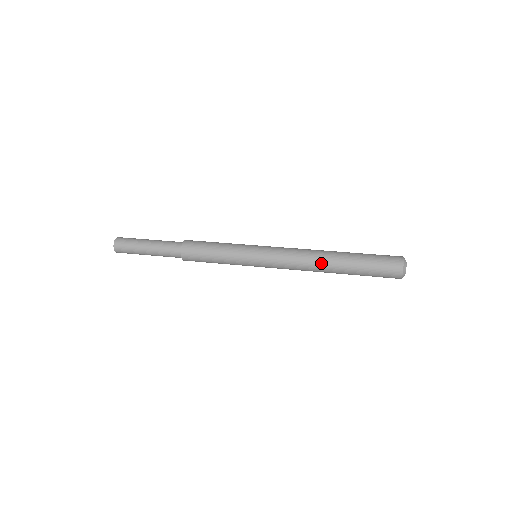
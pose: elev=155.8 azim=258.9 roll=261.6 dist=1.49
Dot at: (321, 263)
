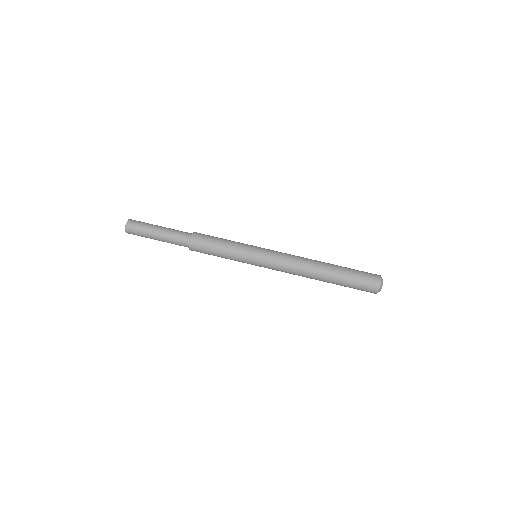
Dot at: (312, 273)
